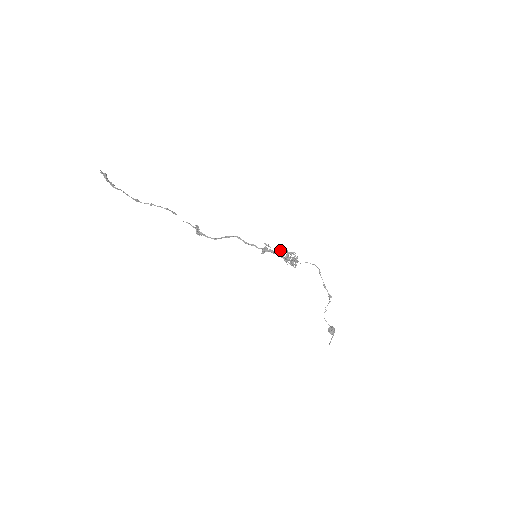
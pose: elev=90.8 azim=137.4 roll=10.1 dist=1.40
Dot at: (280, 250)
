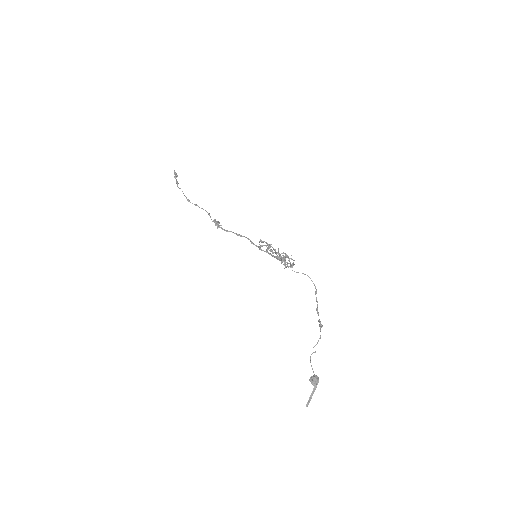
Dot at: occluded
